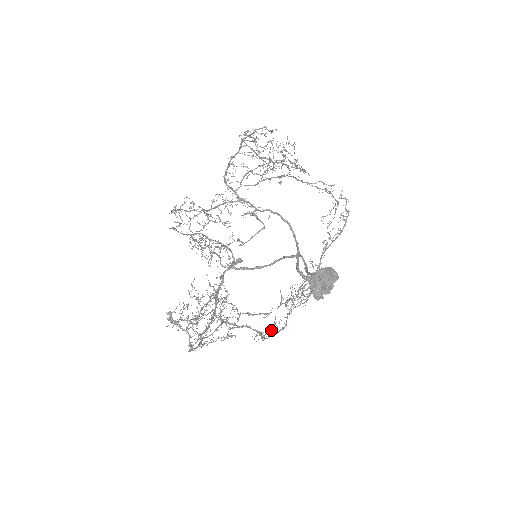
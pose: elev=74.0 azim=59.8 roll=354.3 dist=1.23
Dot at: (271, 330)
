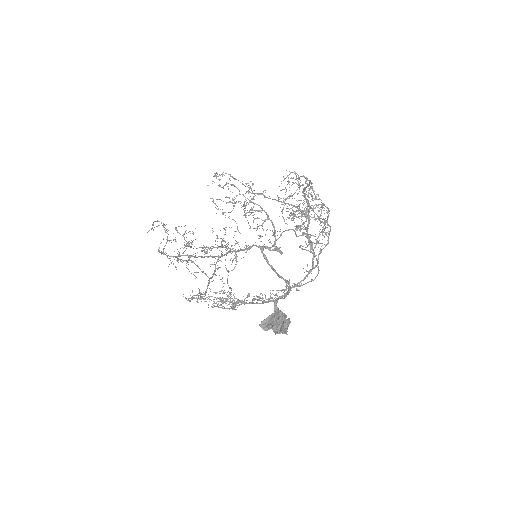
Dot at: occluded
